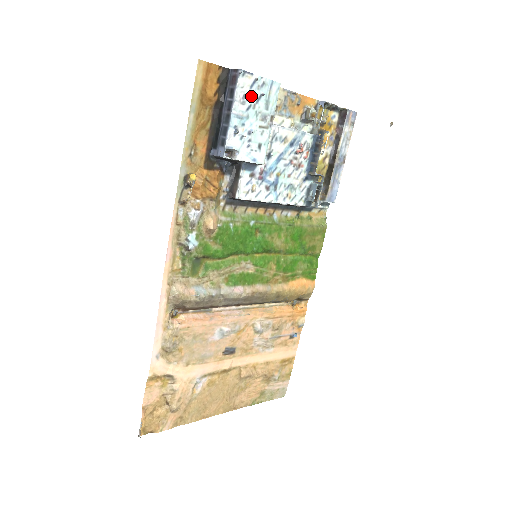
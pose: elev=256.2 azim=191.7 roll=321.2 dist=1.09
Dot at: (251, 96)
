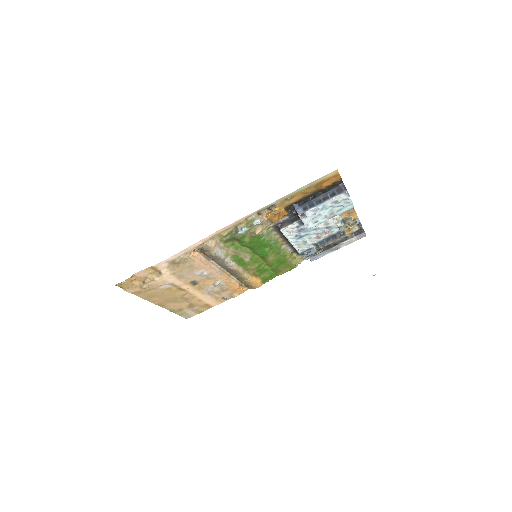
Dot at: (338, 203)
